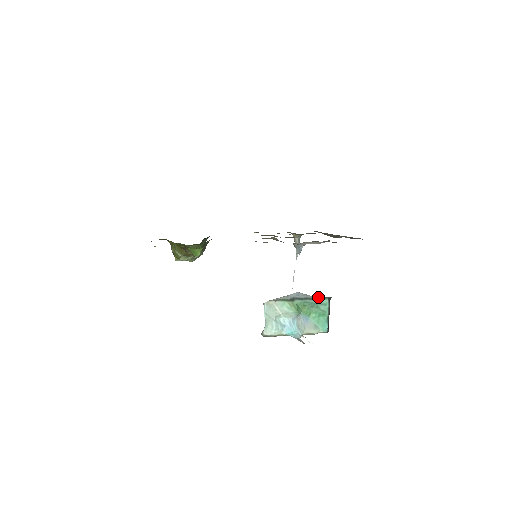
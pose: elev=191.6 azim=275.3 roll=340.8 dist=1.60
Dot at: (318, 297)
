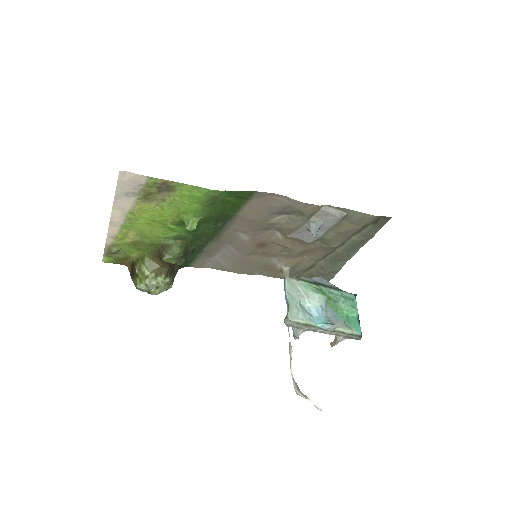
Dot at: (342, 290)
